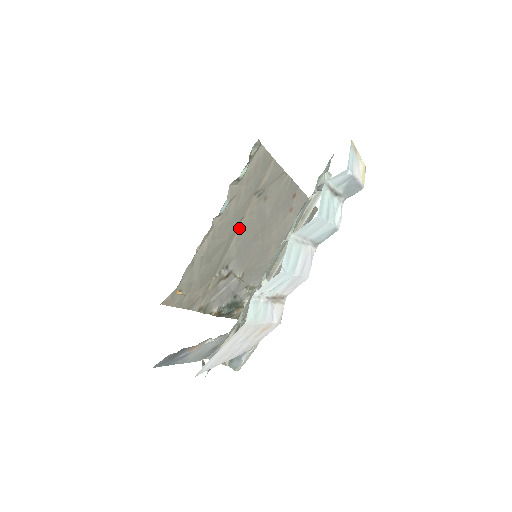
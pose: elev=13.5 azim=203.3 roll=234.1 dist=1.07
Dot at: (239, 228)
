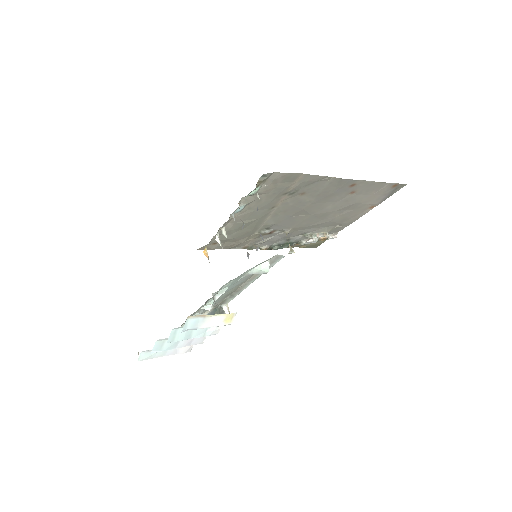
Dot at: (273, 211)
